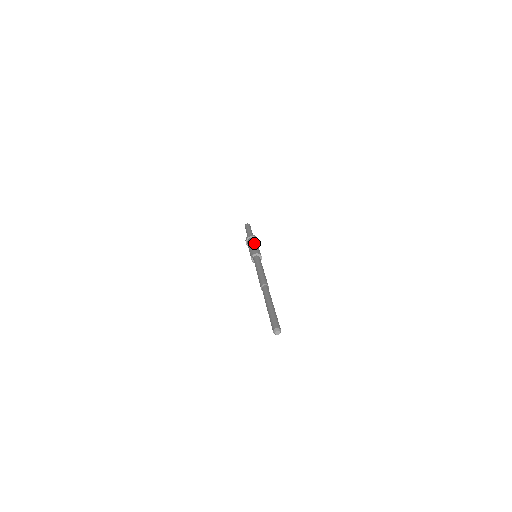
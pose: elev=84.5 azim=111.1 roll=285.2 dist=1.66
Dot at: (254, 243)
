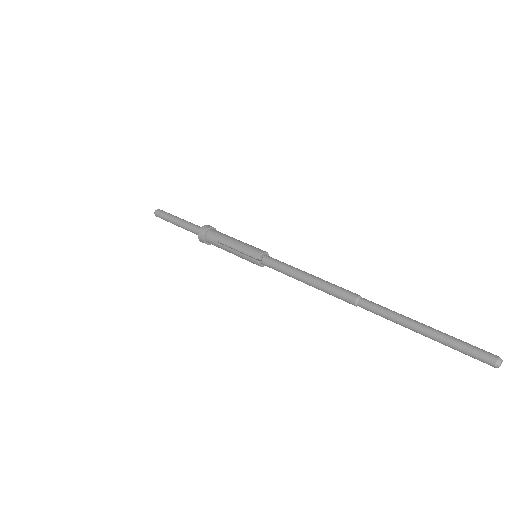
Dot at: (230, 237)
